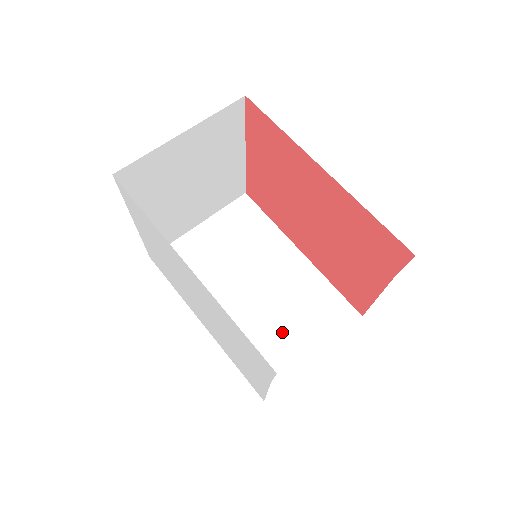
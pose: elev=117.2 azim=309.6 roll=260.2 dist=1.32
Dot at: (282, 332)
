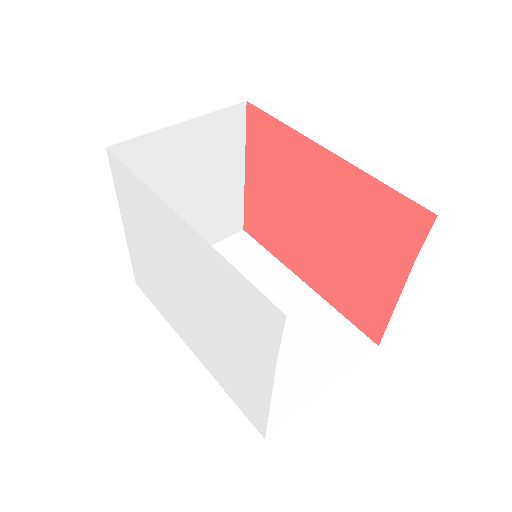
Dot at: (285, 361)
